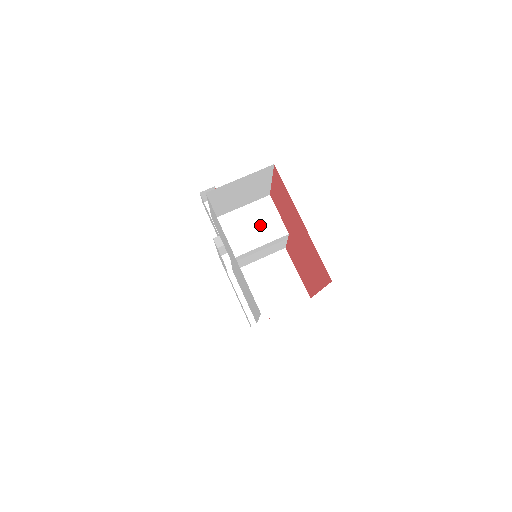
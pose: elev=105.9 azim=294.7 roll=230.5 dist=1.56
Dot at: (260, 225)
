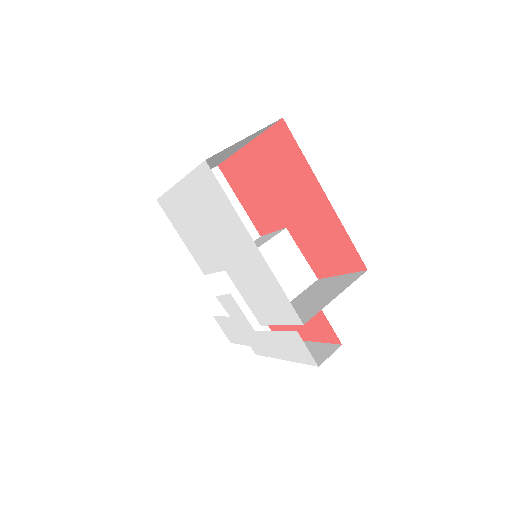
Dot at: occluded
